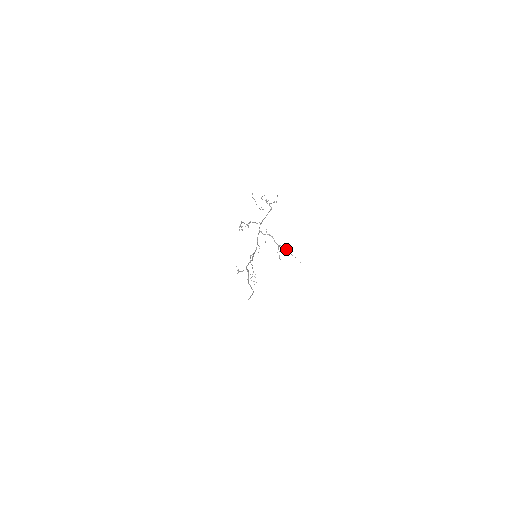
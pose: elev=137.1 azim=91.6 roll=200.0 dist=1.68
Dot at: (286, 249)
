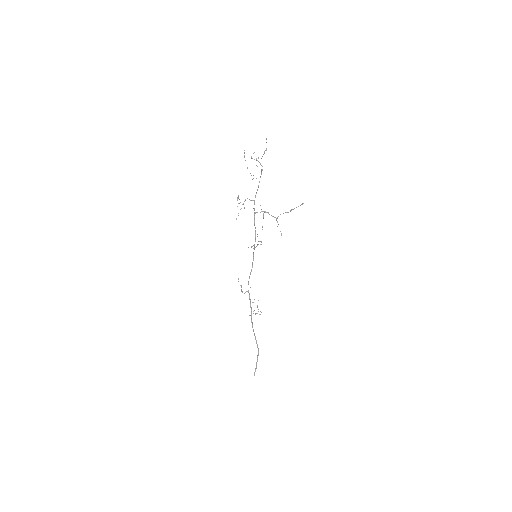
Dot at: (285, 212)
